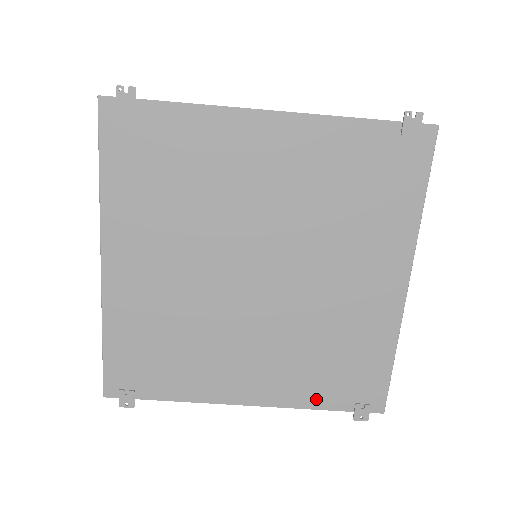
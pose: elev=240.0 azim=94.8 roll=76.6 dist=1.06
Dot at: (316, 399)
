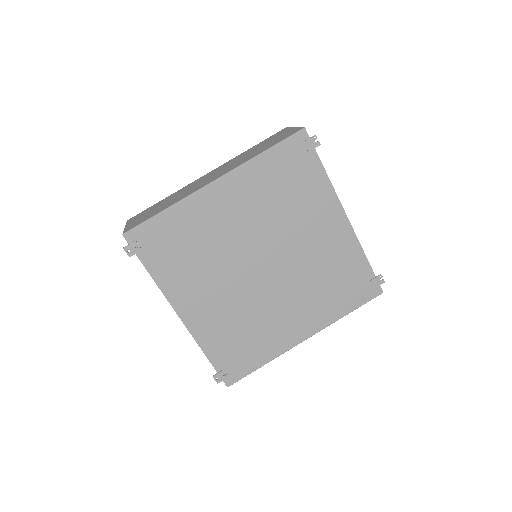
Dot at: (211, 349)
